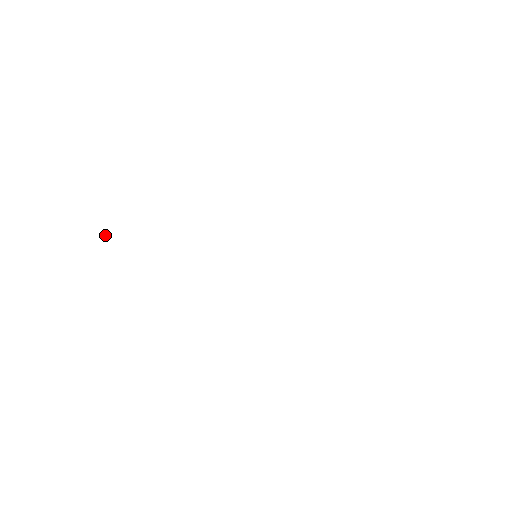
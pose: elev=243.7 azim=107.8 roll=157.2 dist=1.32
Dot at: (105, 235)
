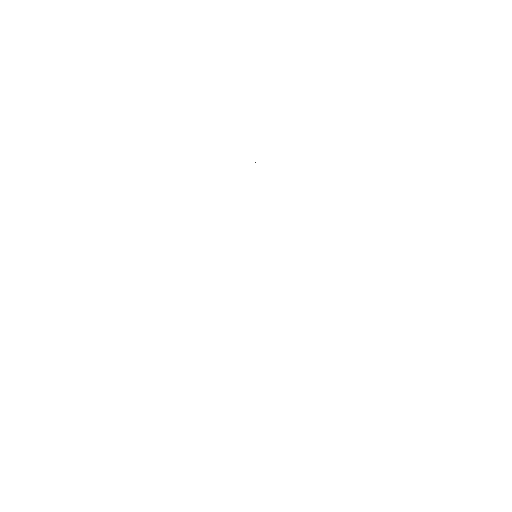
Dot at: occluded
